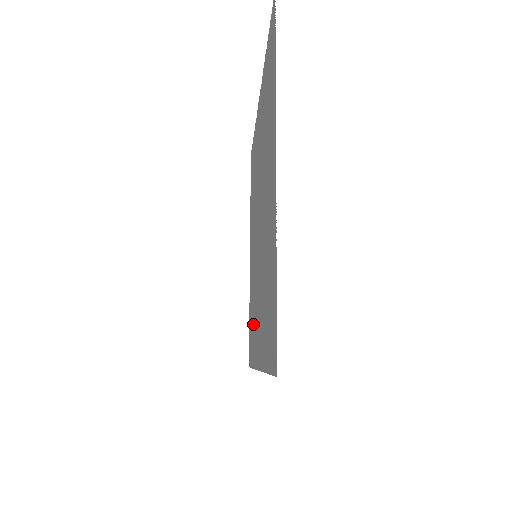
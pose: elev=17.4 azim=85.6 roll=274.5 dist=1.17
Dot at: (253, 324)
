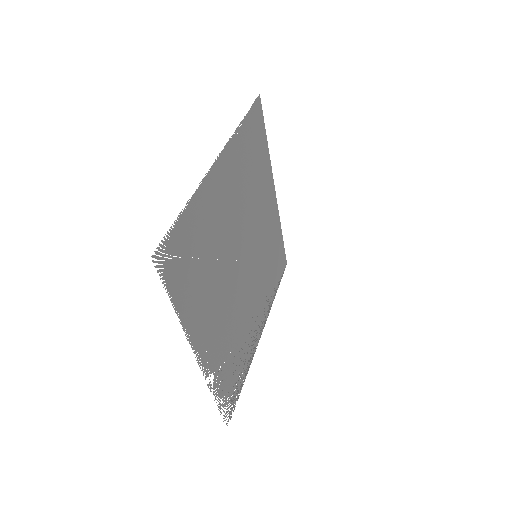
Dot at: (270, 277)
